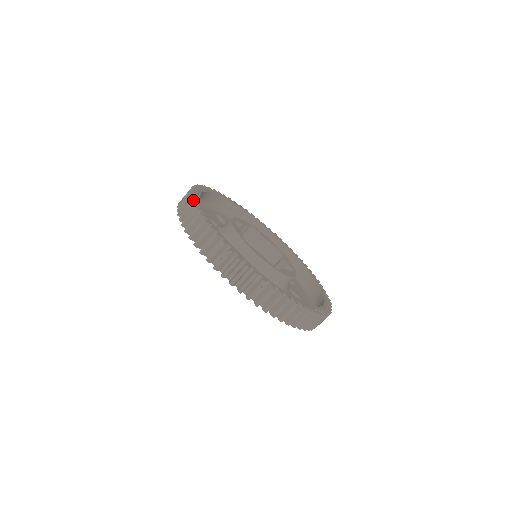
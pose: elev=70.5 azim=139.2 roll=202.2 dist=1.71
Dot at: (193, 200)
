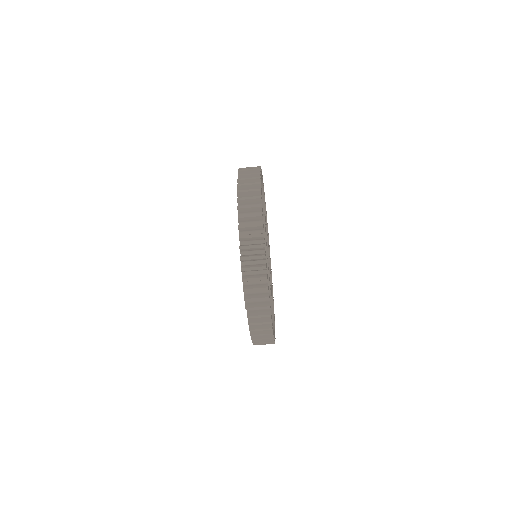
Dot at: (260, 200)
